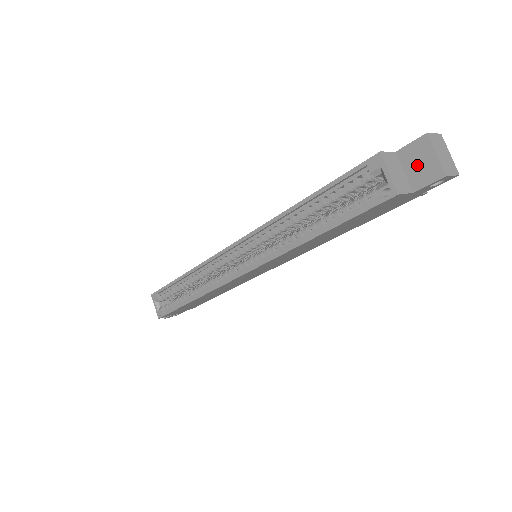
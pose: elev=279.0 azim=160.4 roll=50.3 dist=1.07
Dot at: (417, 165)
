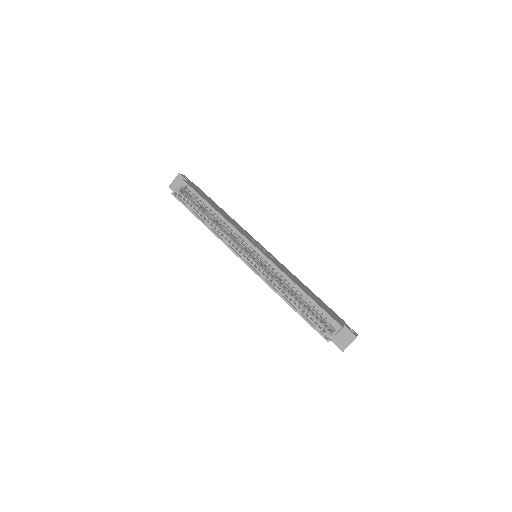
Dot at: (343, 338)
